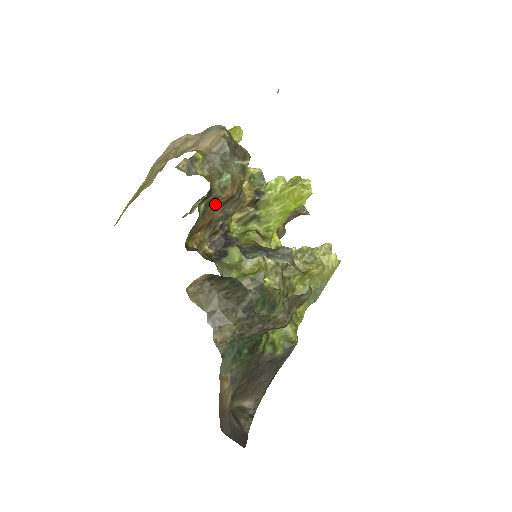
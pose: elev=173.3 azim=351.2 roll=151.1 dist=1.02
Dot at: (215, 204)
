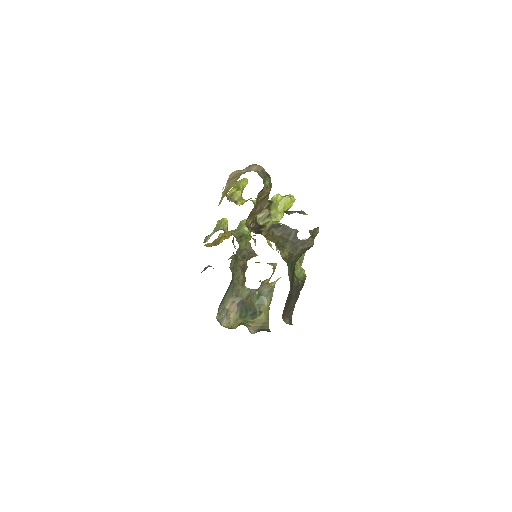
Dot at: (262, 197)
